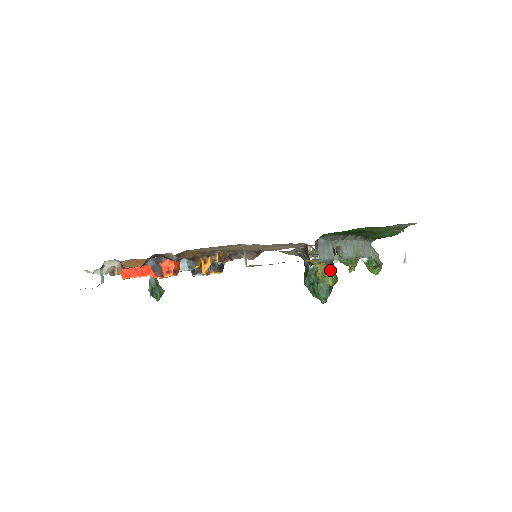
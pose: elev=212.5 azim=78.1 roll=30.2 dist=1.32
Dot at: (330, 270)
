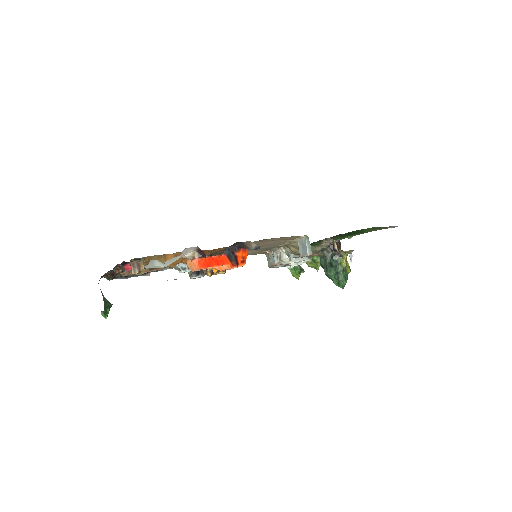
Dot at: (347, 261)
